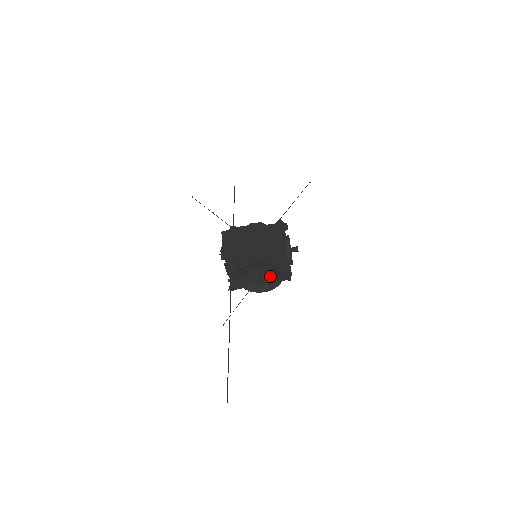
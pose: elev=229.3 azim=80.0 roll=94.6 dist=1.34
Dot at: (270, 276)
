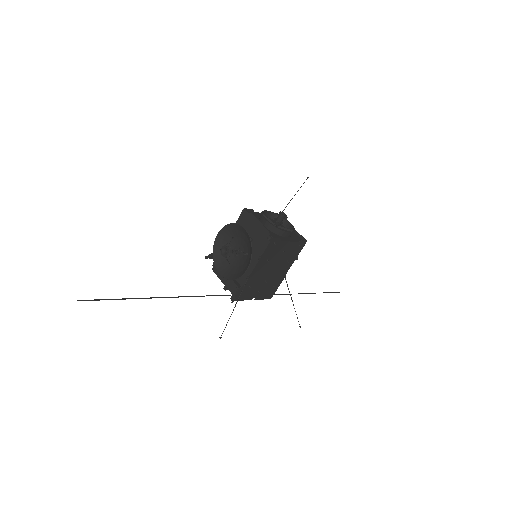
Dot at: (247, 247)
